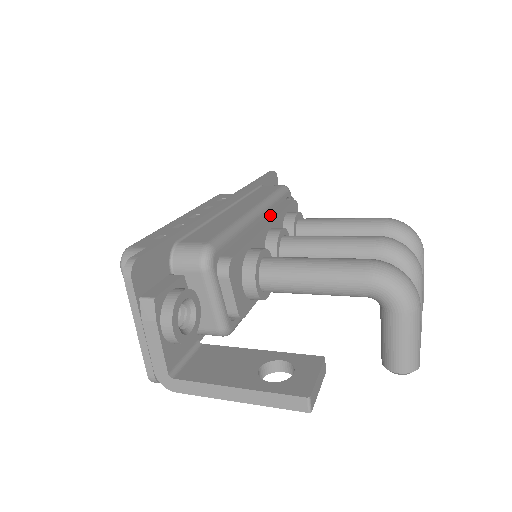
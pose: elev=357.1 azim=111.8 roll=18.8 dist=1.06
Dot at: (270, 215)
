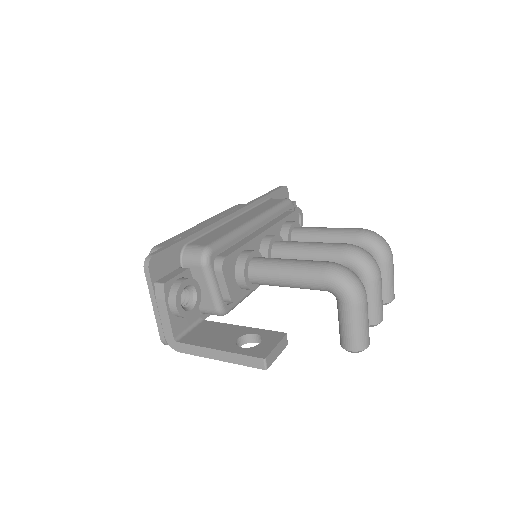
Dot at: (269, 224)
